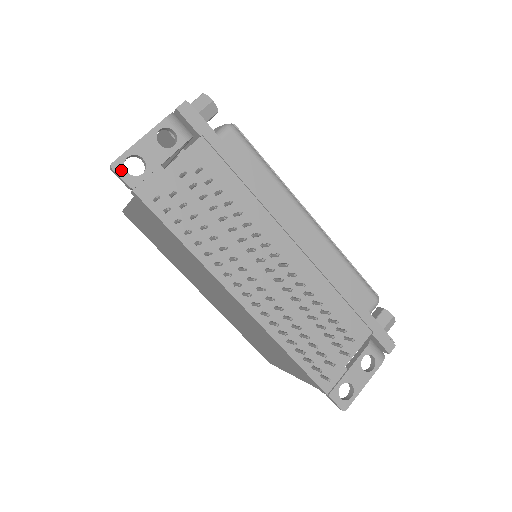
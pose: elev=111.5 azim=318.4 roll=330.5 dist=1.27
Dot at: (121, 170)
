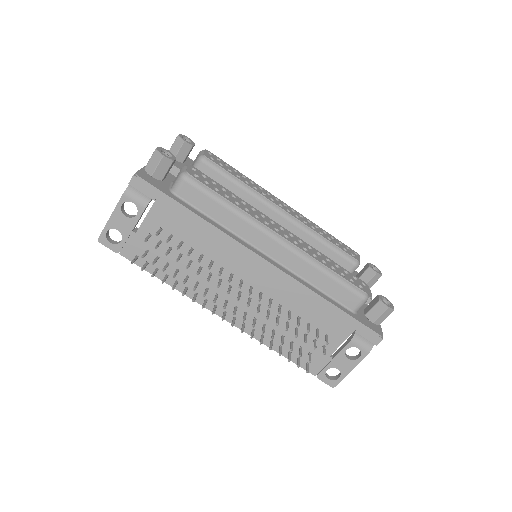
Dot at: (106, 242)
